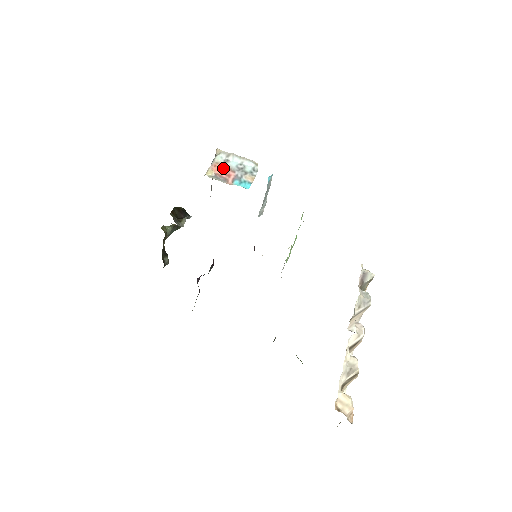
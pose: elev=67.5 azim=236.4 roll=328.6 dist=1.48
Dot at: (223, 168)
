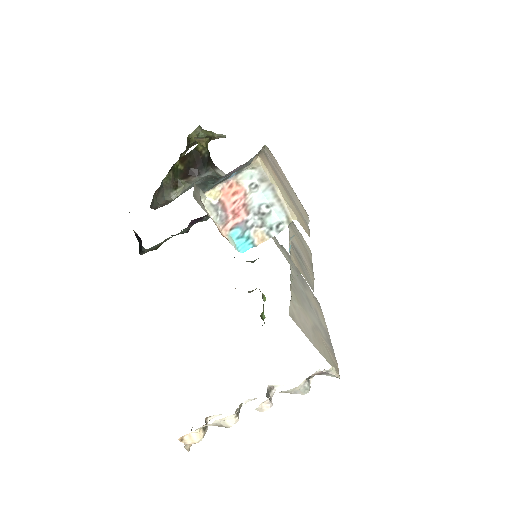
Dot at: (238, 197)
